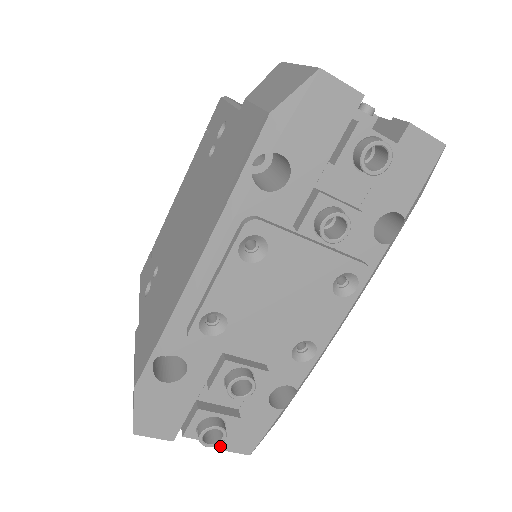
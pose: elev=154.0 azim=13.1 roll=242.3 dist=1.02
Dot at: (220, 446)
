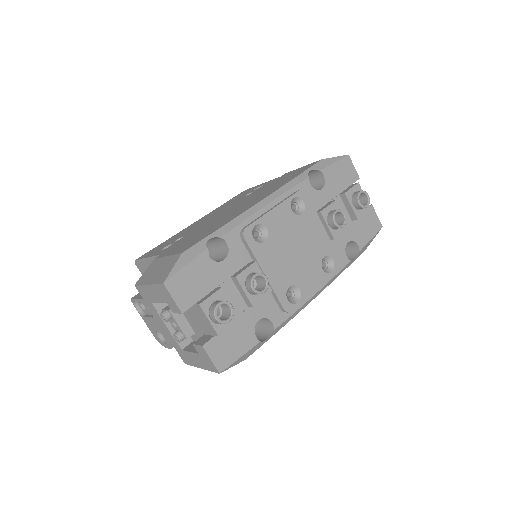
Dot at: (207, 345)
